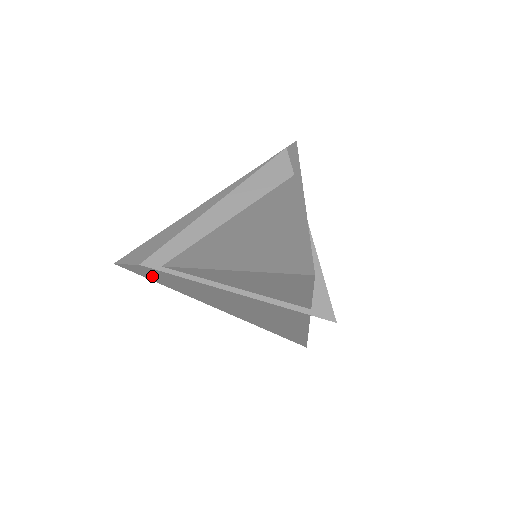
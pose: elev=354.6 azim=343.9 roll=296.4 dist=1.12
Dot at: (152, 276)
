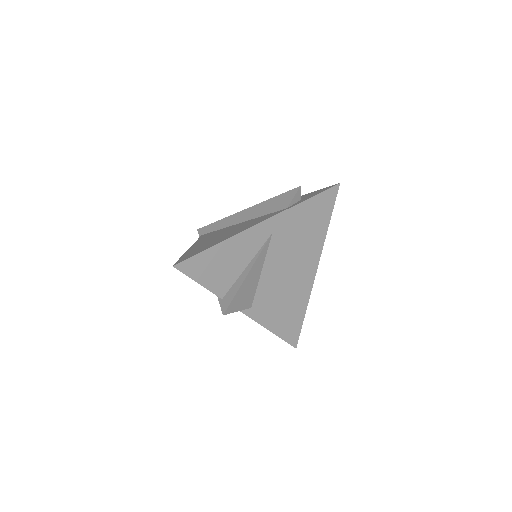
Dot at: occluded
